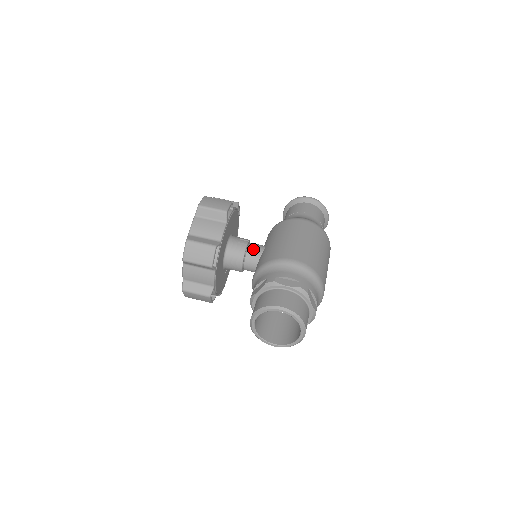
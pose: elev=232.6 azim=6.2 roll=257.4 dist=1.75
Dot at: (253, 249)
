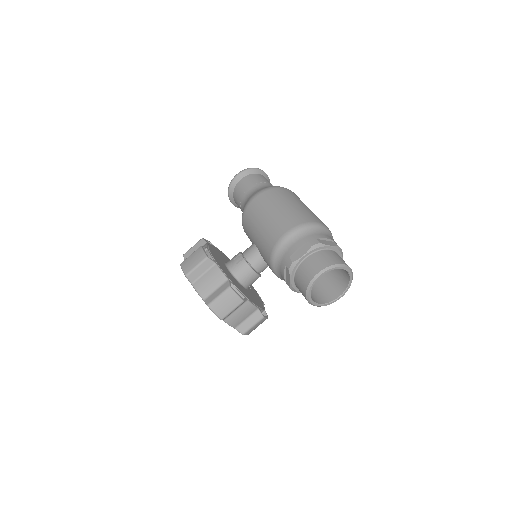
Dot at: (250, 255)
